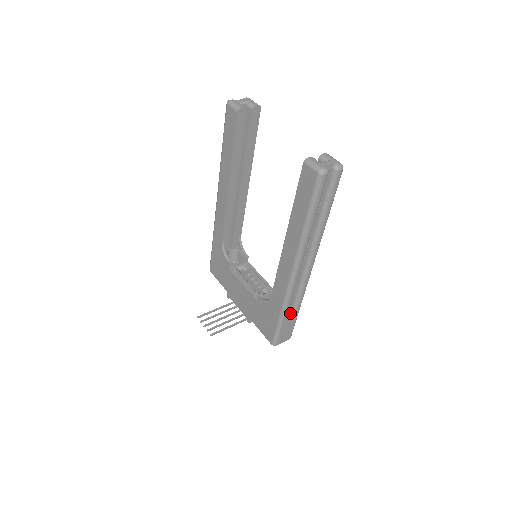
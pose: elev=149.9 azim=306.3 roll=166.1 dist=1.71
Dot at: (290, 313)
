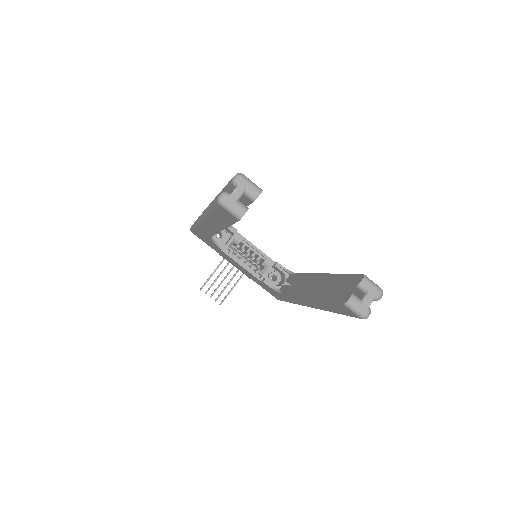
Dot at: occluded
